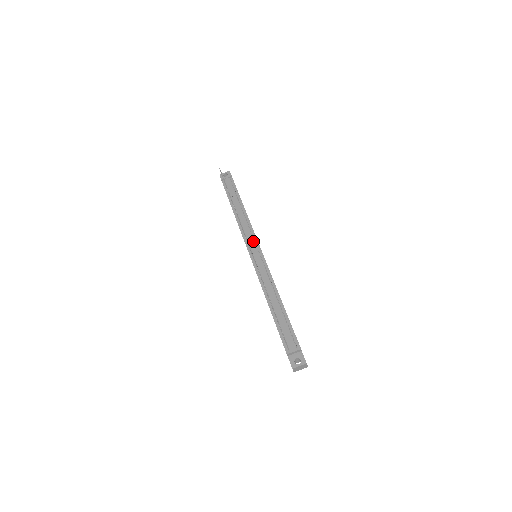
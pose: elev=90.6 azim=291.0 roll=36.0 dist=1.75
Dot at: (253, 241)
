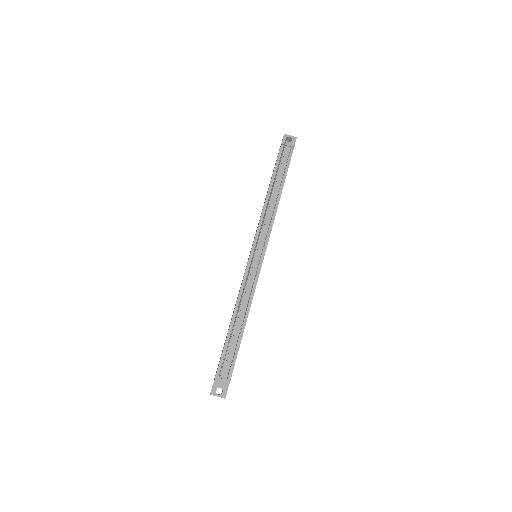
Dot at: (264, 241)
